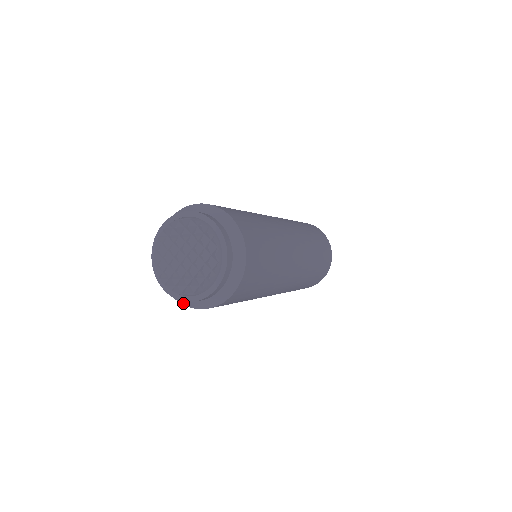
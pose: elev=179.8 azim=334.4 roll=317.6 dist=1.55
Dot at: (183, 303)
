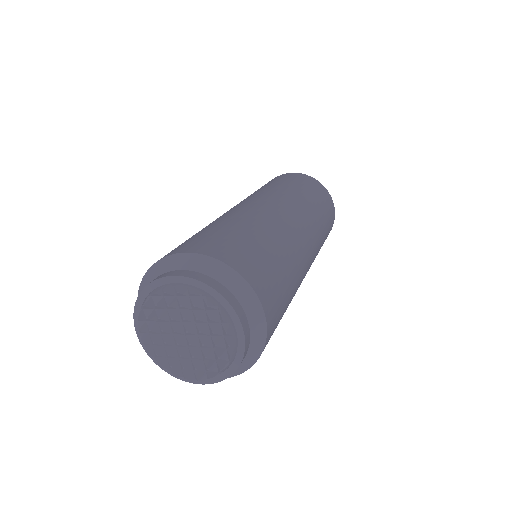
Dot at: occluded
